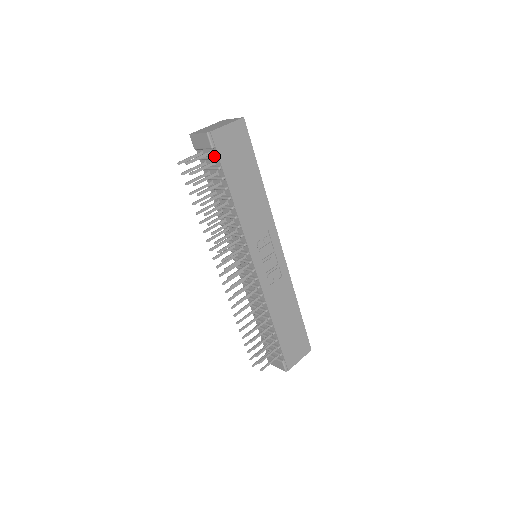
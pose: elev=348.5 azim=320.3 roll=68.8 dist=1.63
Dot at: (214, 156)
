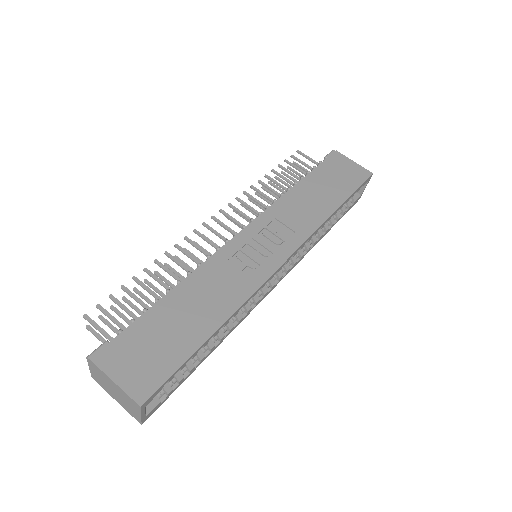
Dot at: occluded
